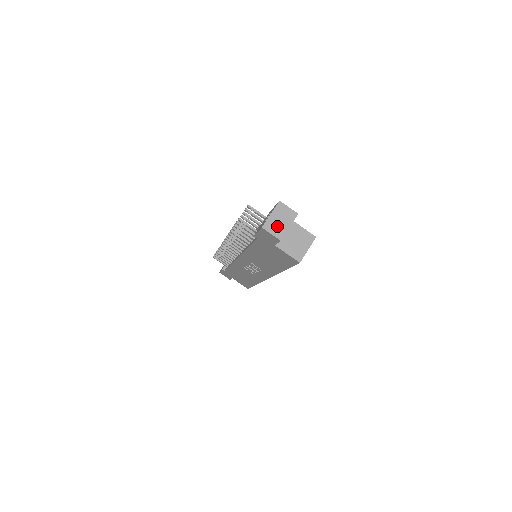
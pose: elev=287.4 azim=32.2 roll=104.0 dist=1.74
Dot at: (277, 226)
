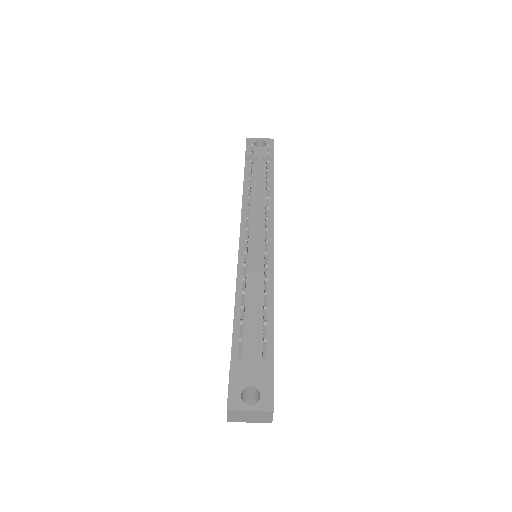
Dot at: (241, 417)
